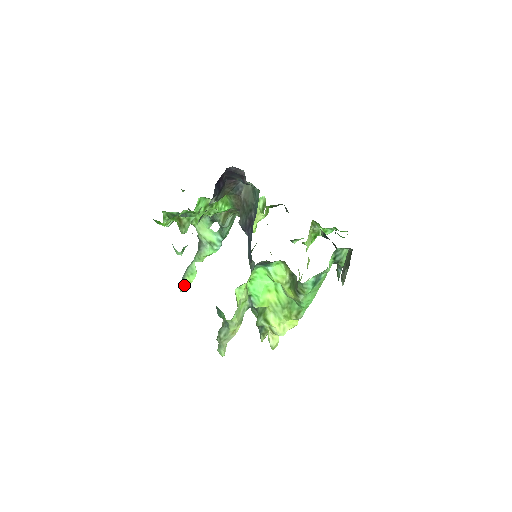
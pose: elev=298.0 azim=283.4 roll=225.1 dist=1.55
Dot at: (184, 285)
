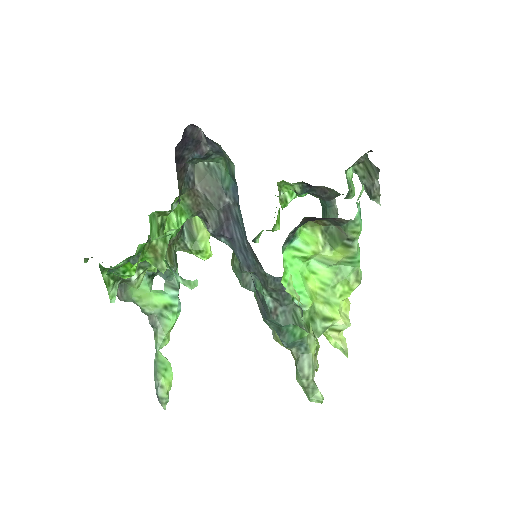
Dot at: (165, 394)
